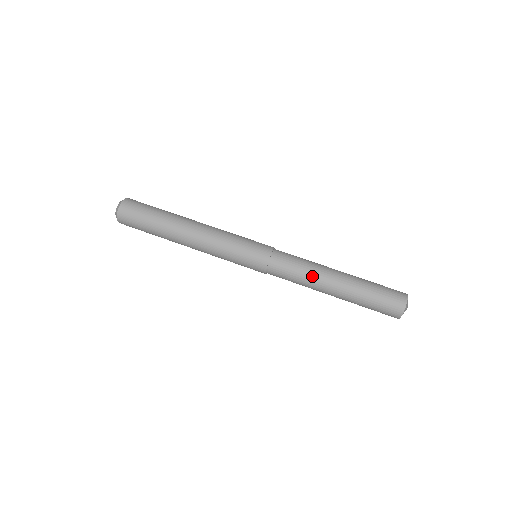
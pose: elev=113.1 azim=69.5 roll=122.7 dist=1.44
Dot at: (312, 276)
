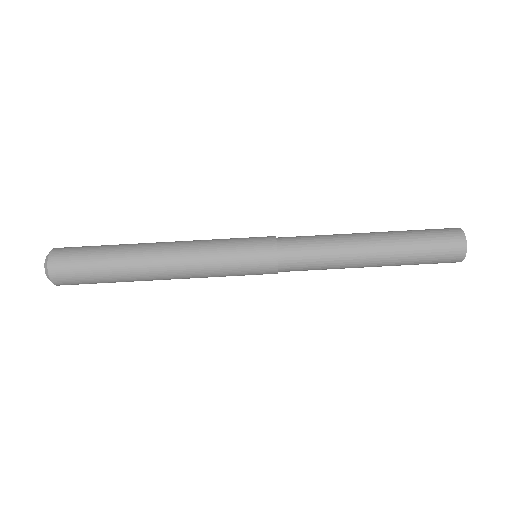
Dot at: (339, 244)
